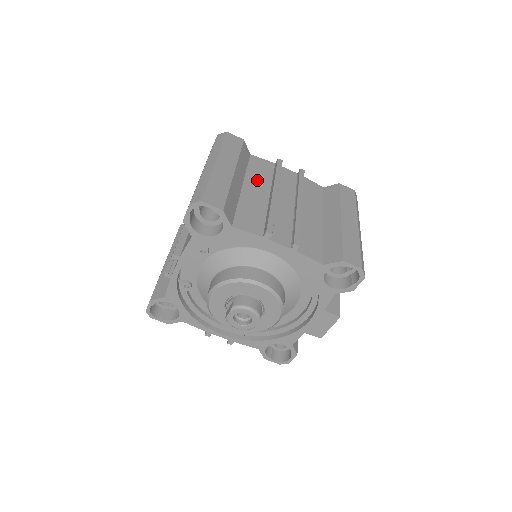
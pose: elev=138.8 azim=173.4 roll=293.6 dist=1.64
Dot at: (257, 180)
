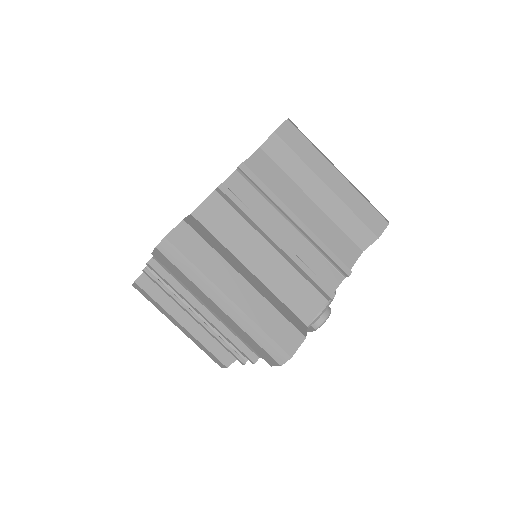
Dot at: (243, 243)
